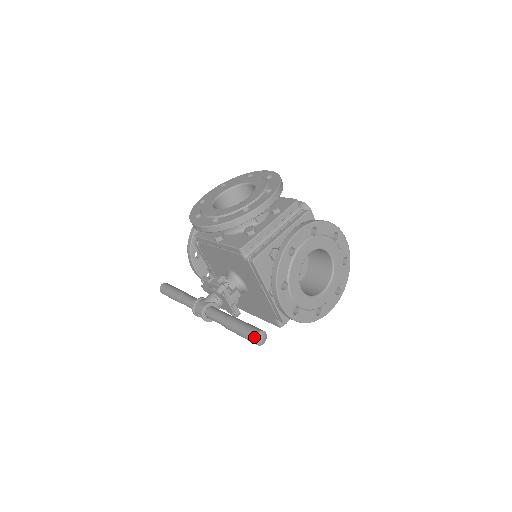
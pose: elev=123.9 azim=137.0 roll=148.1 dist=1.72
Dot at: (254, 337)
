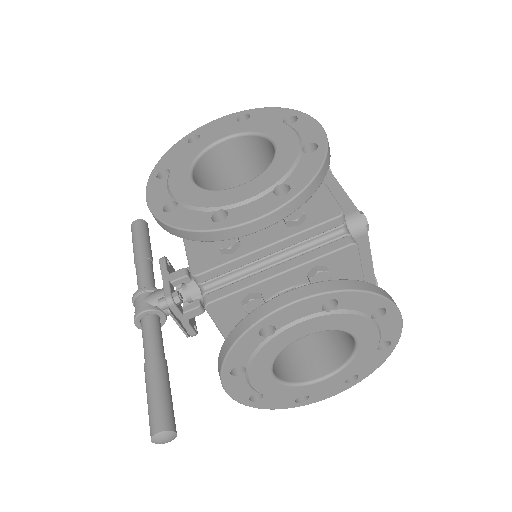
Dot at: (151, 434)
